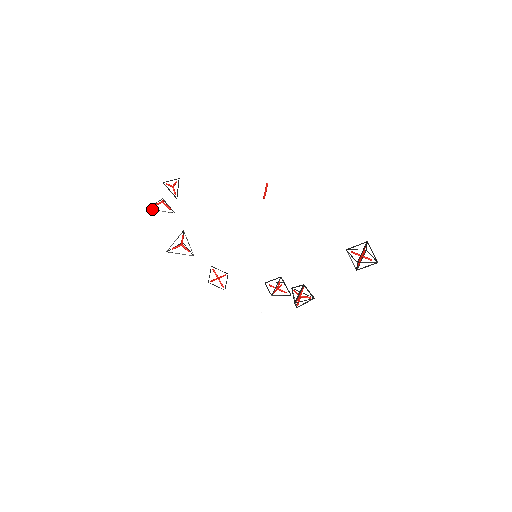
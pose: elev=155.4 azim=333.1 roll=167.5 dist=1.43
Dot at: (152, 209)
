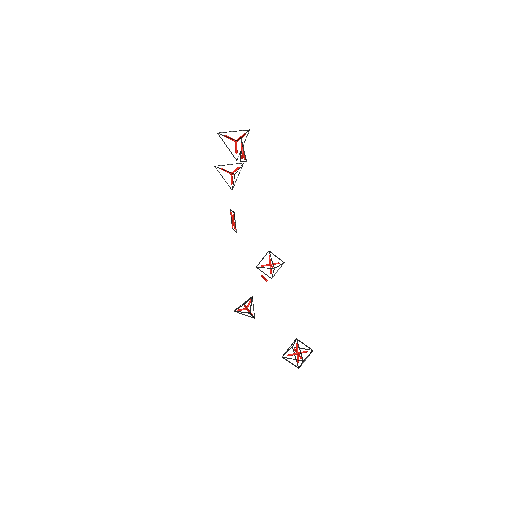
Dot at: (221, 138)
